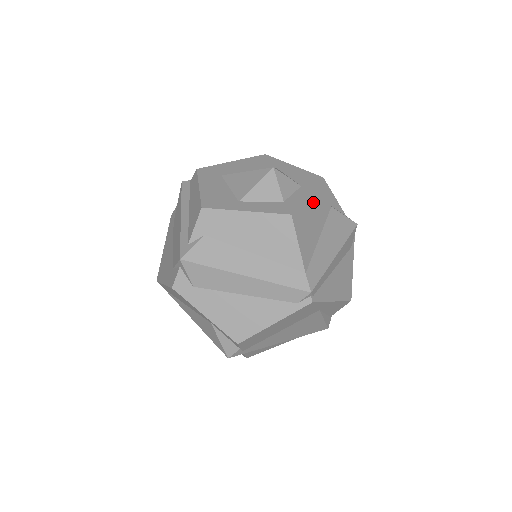
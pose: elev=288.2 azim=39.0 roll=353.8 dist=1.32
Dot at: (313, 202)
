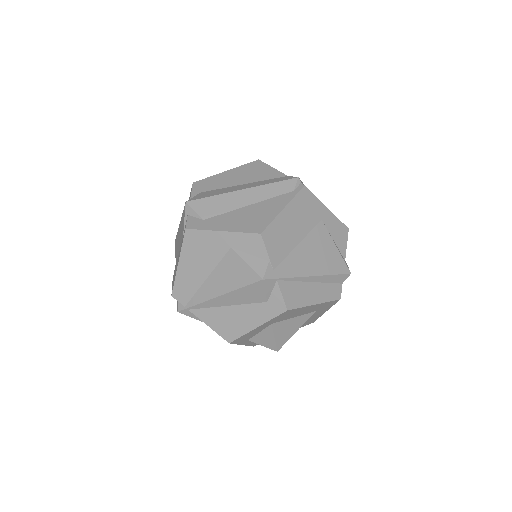
Dot at: occluded
